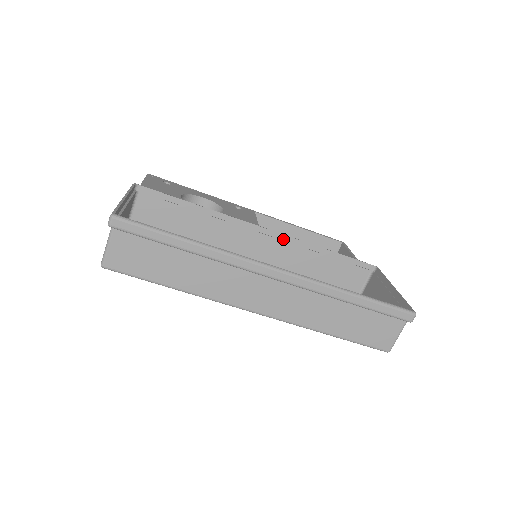
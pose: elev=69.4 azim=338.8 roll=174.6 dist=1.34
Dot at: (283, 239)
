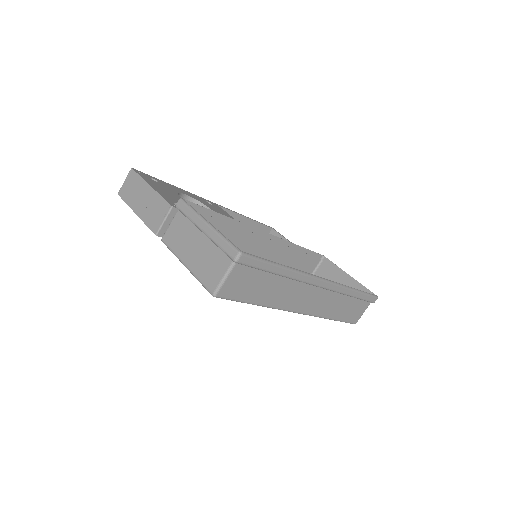
Dot at: (276, 241)
